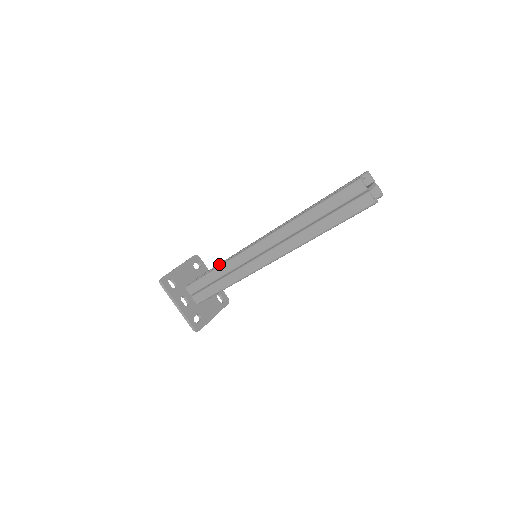
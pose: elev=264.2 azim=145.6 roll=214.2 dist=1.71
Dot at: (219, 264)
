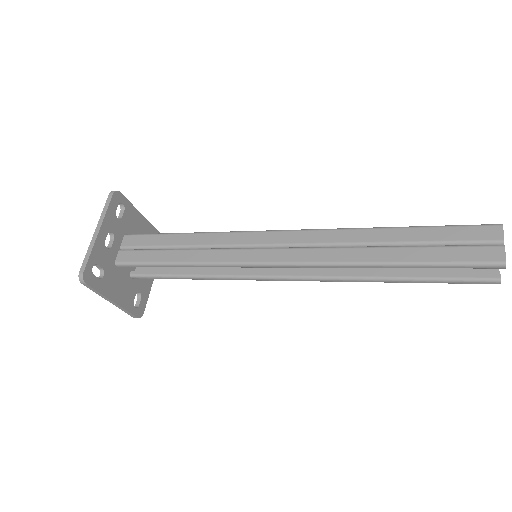
Dot at: occluded
